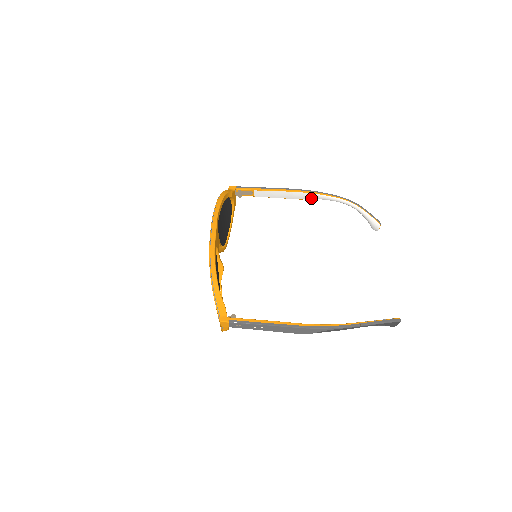
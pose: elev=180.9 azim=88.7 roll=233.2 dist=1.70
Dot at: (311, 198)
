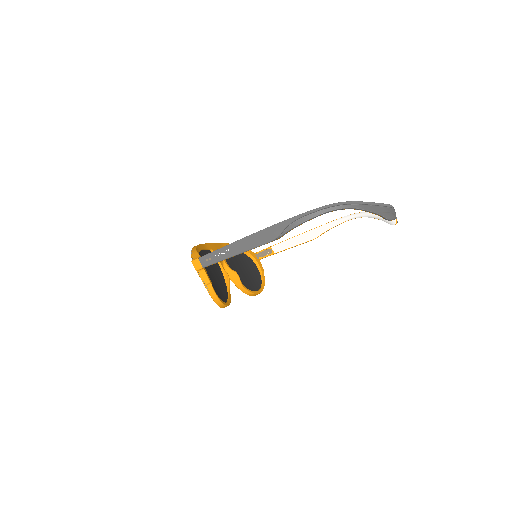
Dot at: (323, 232)
